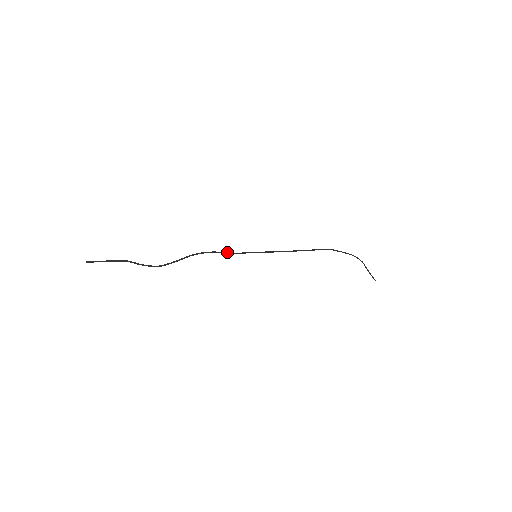
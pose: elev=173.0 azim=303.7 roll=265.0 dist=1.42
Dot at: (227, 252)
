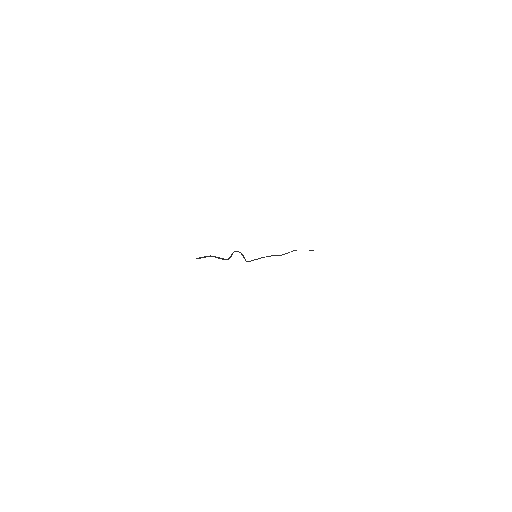
Dot at: (243, 256)
